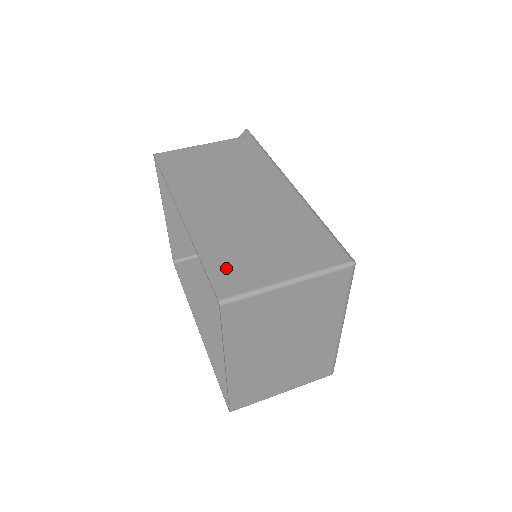
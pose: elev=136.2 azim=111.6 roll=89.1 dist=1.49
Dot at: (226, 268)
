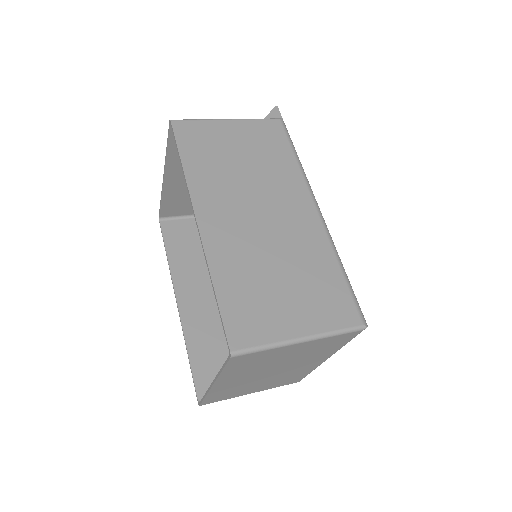
Dot at: (241, 310)
